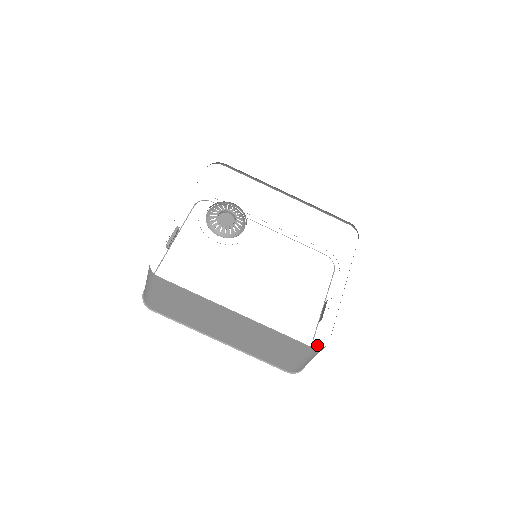
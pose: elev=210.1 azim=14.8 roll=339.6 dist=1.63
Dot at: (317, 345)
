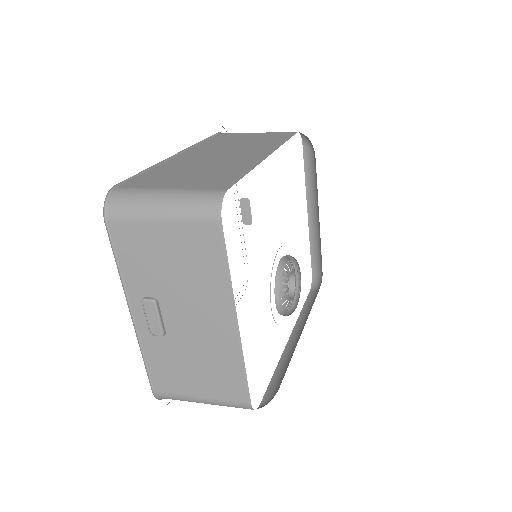
Dot at: occluded
